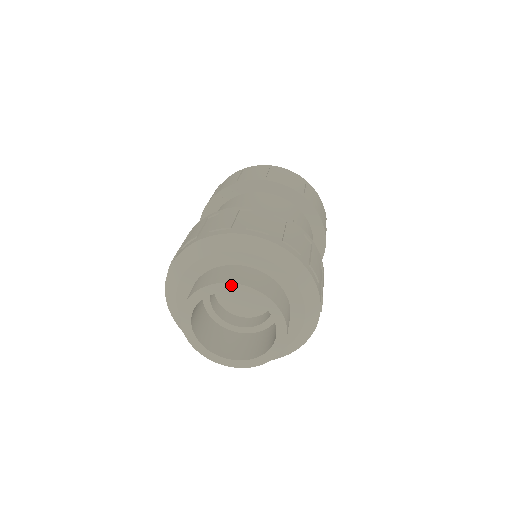
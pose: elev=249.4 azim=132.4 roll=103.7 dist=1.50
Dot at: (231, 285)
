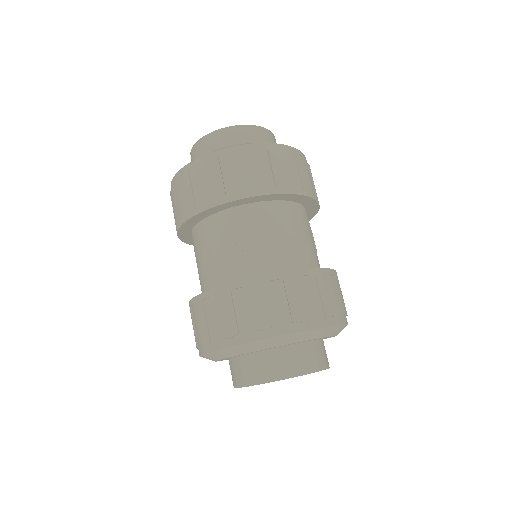
Dot at: occluded
